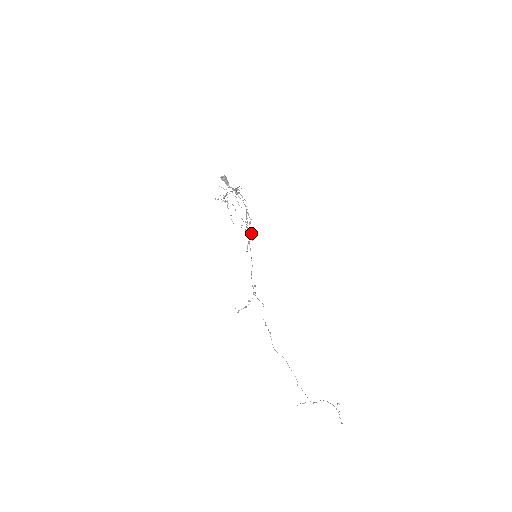
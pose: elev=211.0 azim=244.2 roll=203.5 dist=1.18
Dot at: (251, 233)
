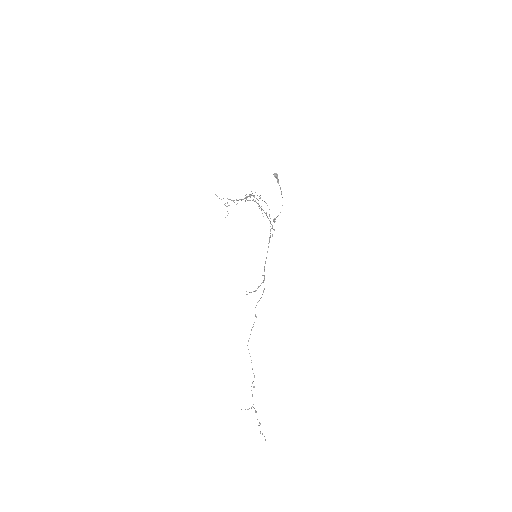
Dot at: (274, 230)
